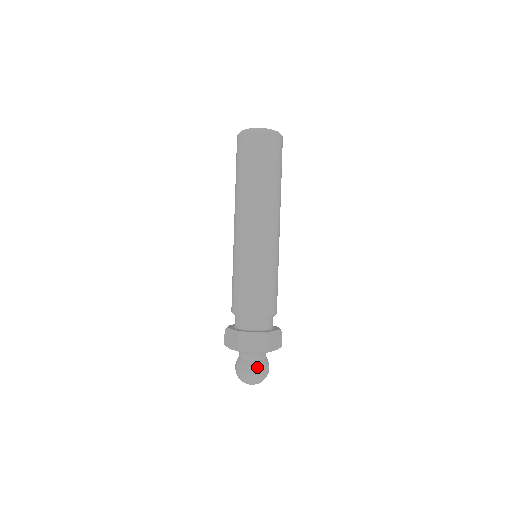
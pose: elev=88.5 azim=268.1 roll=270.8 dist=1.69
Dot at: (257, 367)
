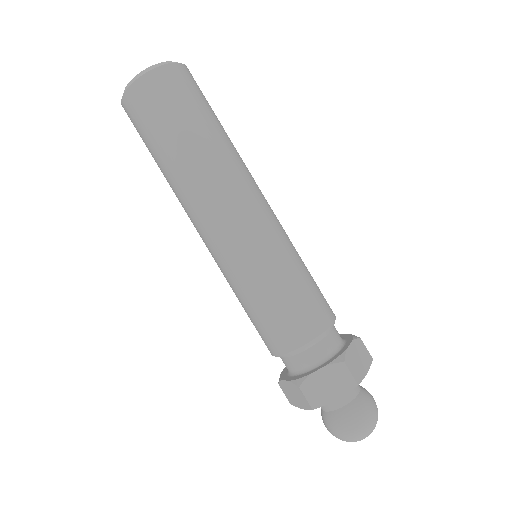
Dot at: (356, 413)
